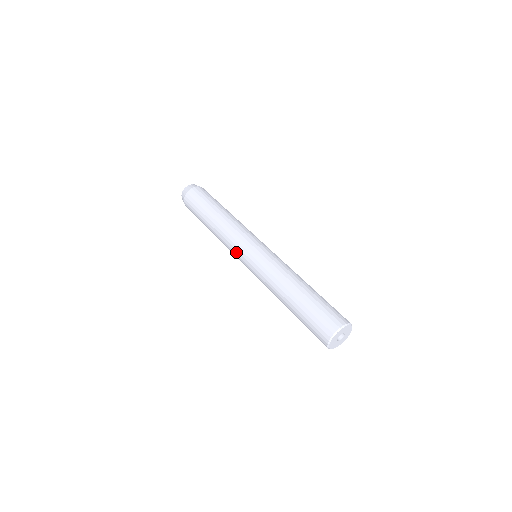
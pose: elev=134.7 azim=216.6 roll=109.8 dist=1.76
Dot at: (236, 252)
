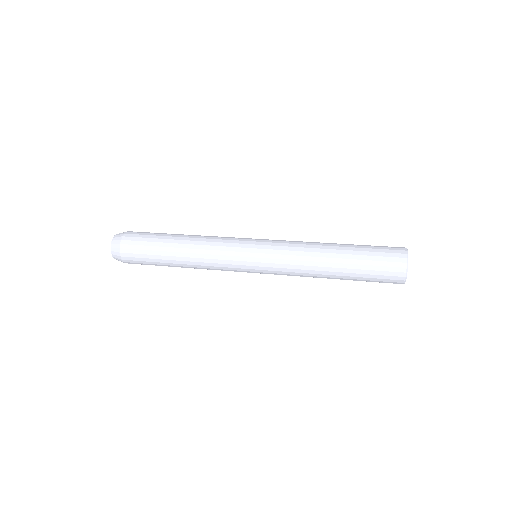
Dot at: (237, 242)
